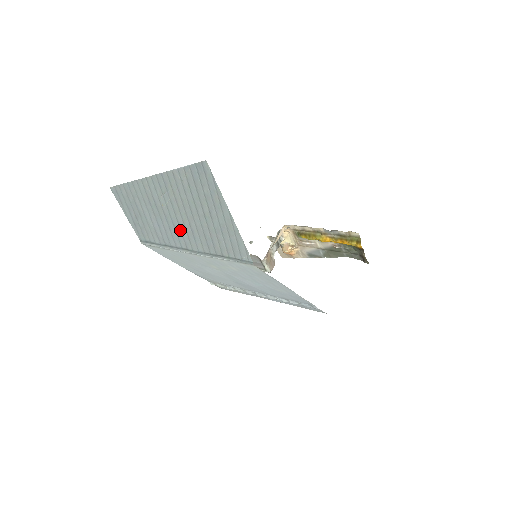
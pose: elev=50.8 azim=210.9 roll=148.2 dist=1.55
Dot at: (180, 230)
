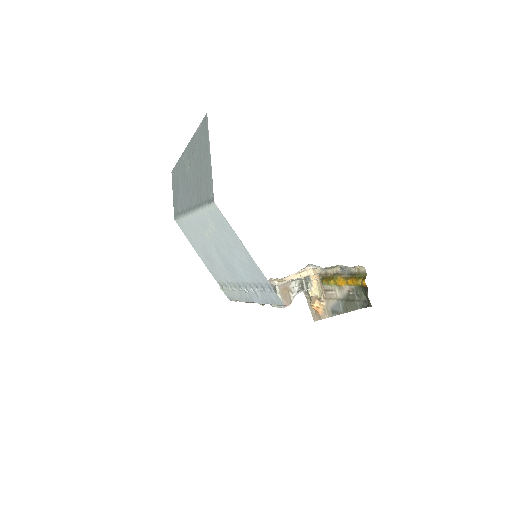
Dot at: (190, 190)
